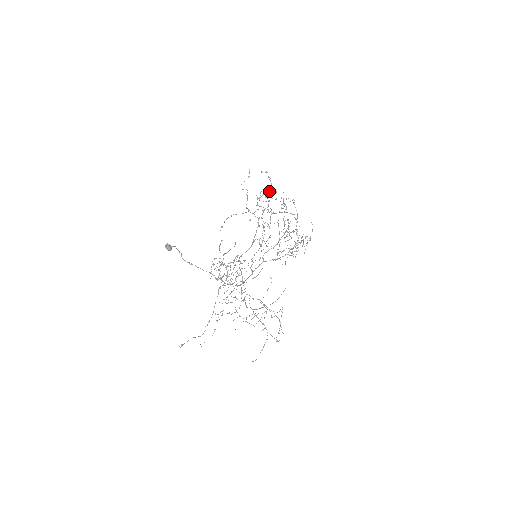
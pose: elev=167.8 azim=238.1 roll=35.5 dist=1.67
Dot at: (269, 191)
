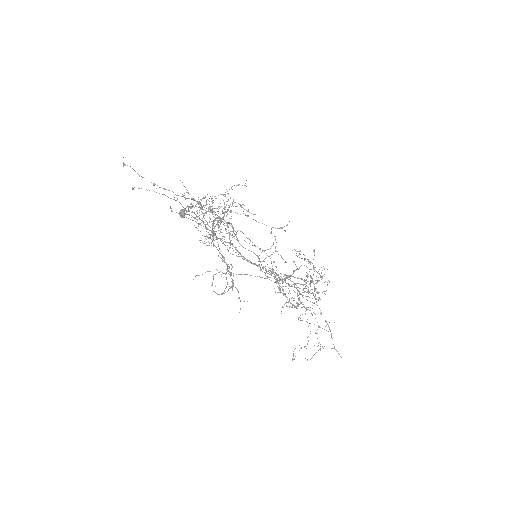
Dot at: occluded
